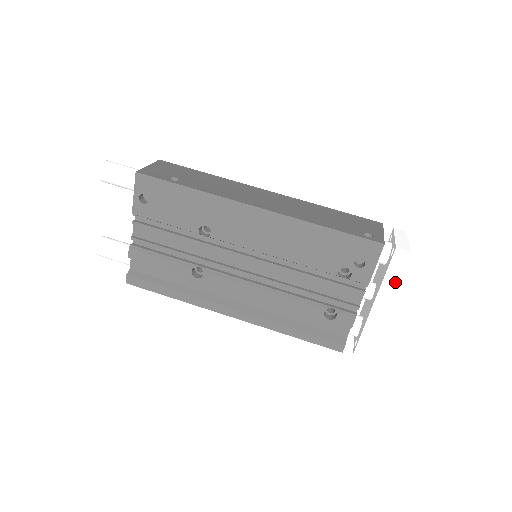
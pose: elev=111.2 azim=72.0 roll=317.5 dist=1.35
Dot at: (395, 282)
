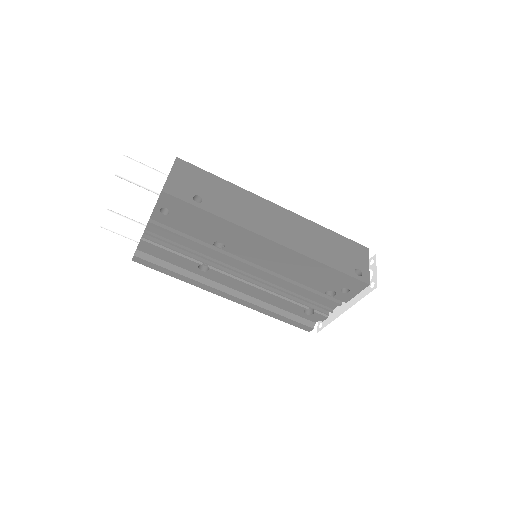
Dot at: (367, 304)
